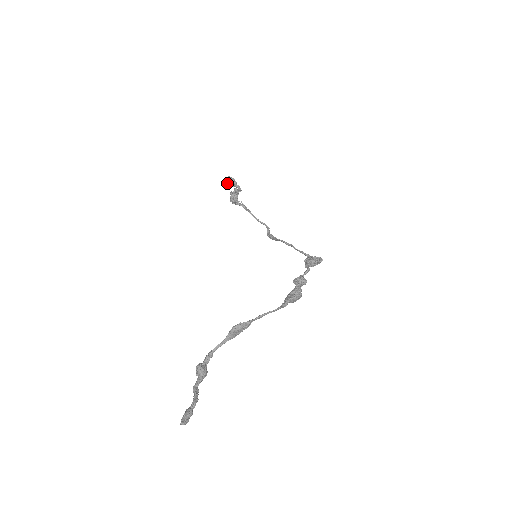
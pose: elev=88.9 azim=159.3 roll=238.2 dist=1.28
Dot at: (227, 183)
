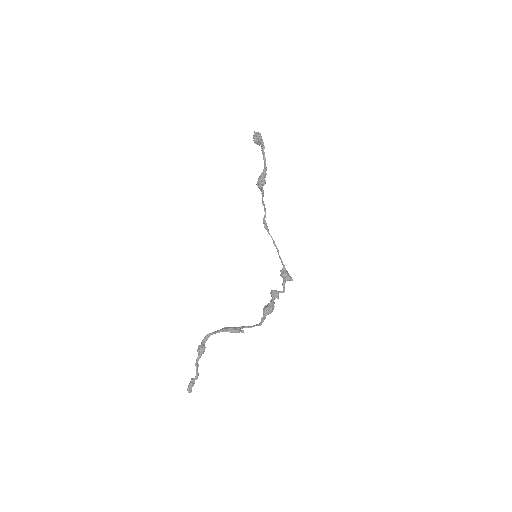
Dot at: (256, 142)
